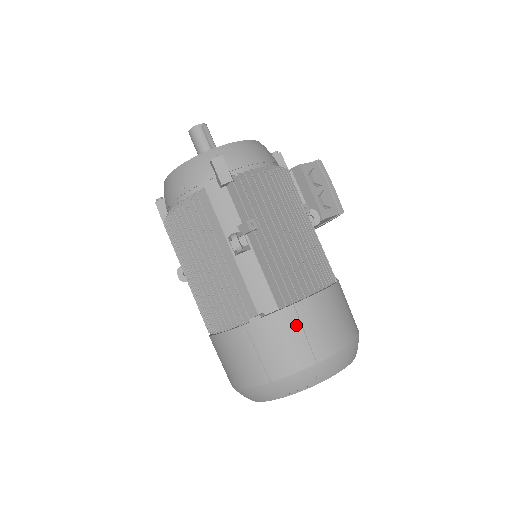
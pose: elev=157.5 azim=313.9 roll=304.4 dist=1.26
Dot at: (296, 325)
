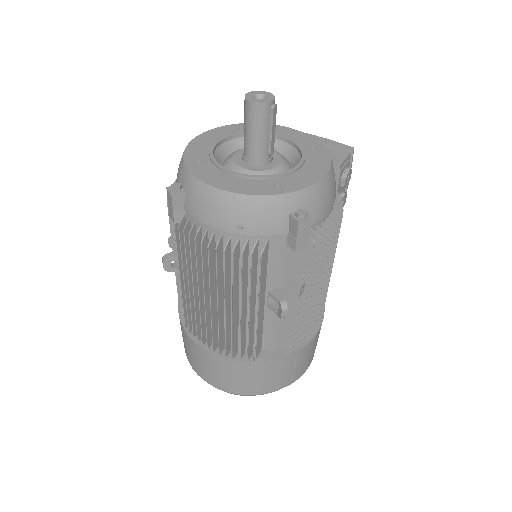
Dot at: (292, 364)
